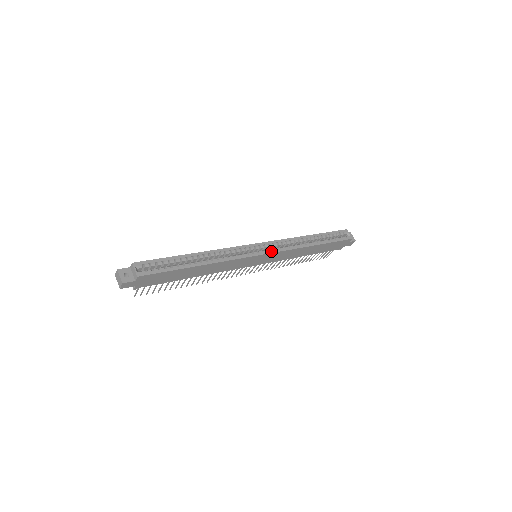
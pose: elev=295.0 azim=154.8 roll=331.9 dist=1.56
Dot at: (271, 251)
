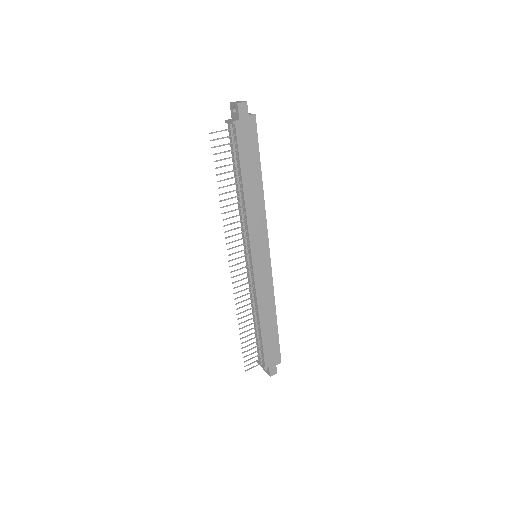
Dot at: (270, 263)
